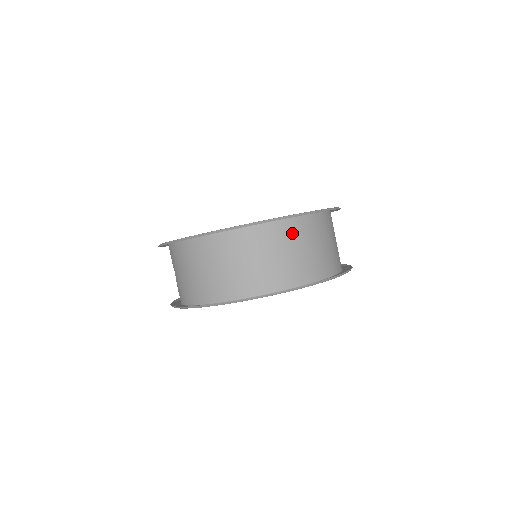
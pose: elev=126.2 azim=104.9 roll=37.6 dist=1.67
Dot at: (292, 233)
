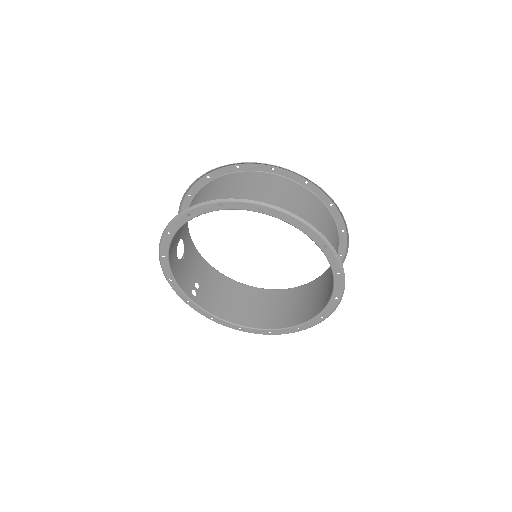
Dot at: (277, 184)
